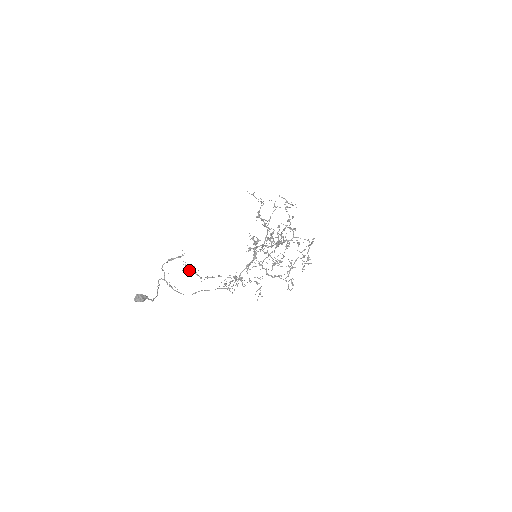
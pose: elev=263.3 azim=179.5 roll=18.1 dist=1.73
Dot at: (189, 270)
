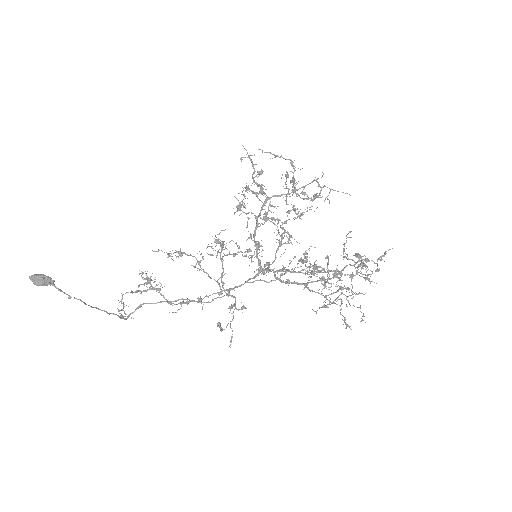
Dot at: (144, 279)
